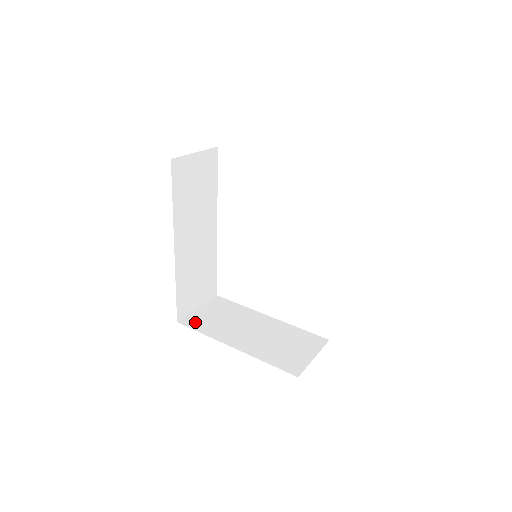
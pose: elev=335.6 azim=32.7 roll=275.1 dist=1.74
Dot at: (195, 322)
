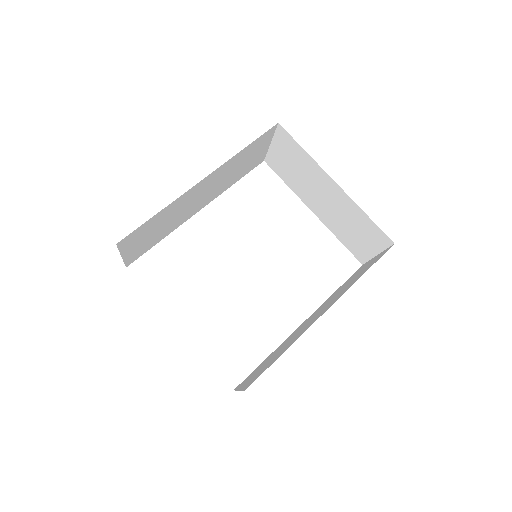
Dot at: occluded
